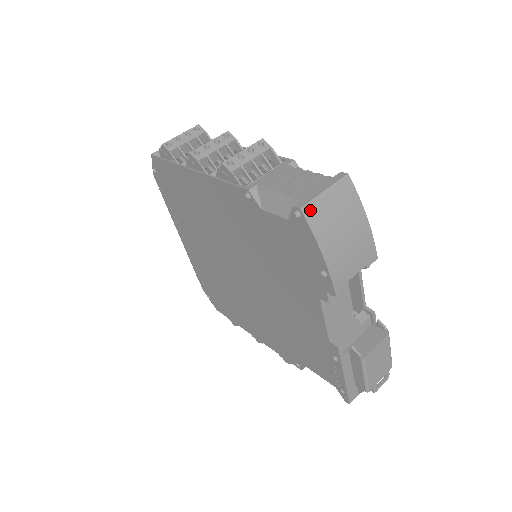
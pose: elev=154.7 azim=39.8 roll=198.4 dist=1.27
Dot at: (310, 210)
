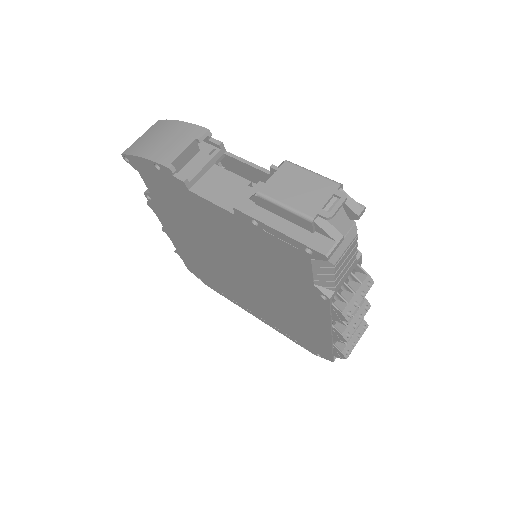
Dot at: (129, 150)
